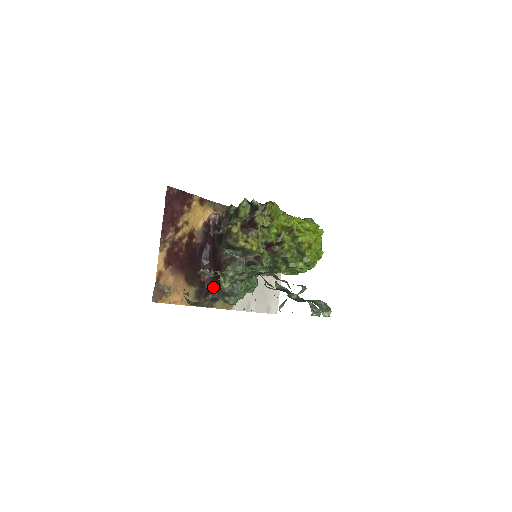
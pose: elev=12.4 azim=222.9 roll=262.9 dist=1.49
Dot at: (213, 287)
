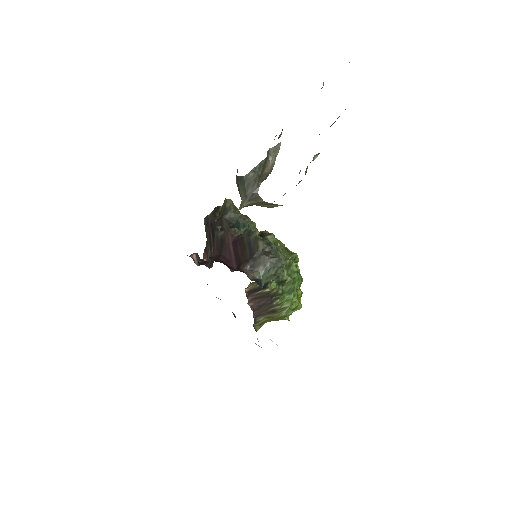
Dot at: (247, 270)
